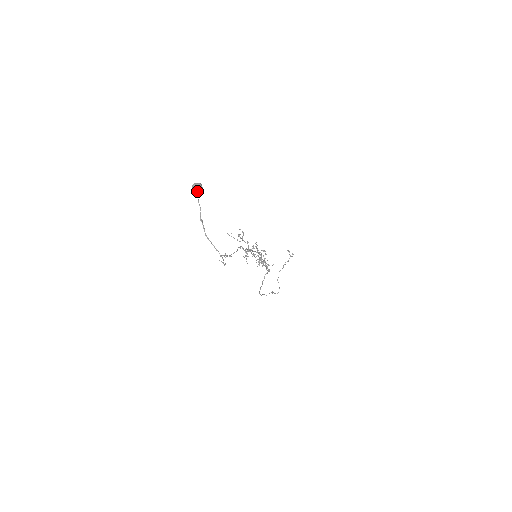
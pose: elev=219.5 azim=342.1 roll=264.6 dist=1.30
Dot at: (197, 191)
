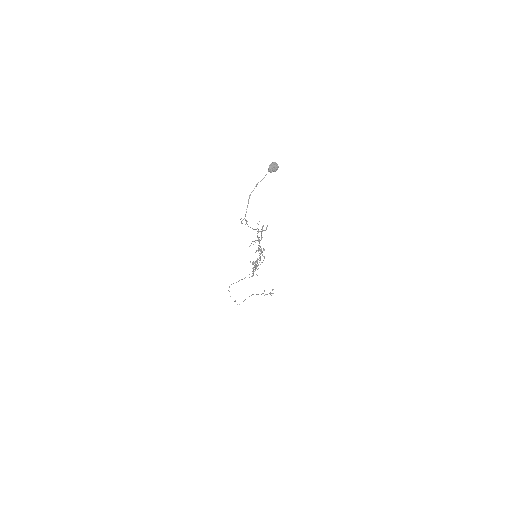
Dot at: (272, 167)
